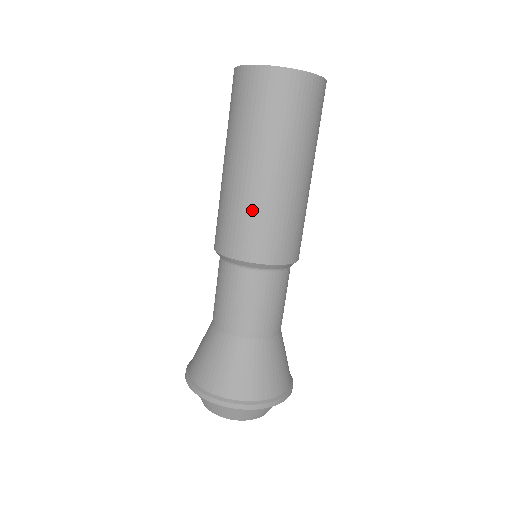
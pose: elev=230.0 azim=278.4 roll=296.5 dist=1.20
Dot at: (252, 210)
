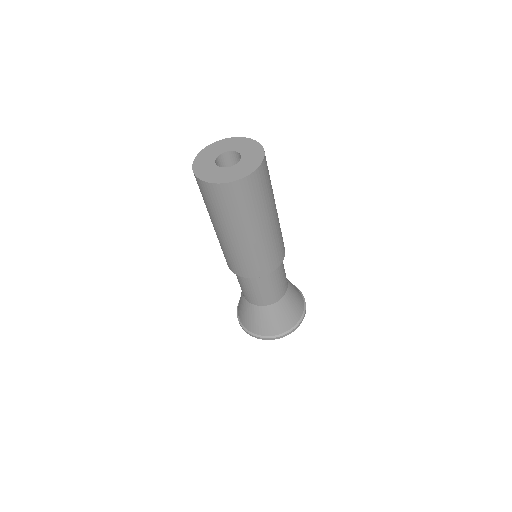
Dot at: (239, 255)
